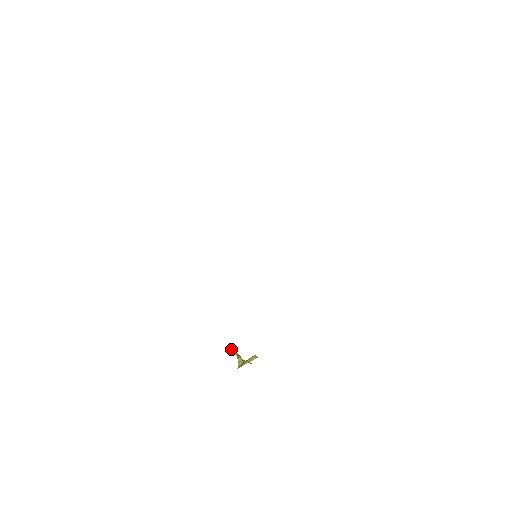
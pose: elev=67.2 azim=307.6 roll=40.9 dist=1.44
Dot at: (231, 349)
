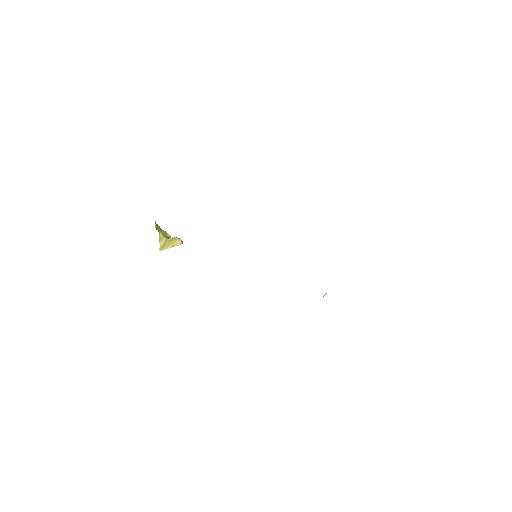
Dot at: (155, 227)
